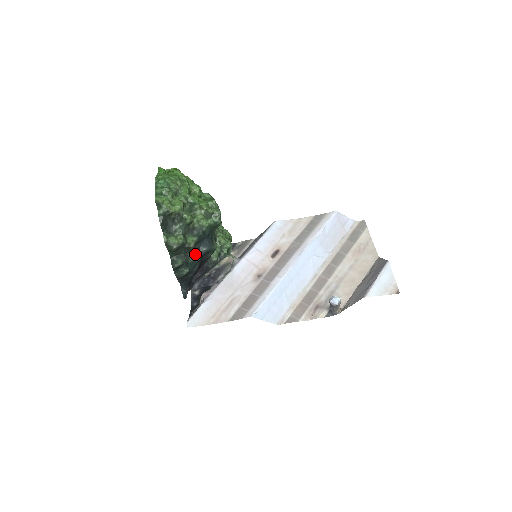
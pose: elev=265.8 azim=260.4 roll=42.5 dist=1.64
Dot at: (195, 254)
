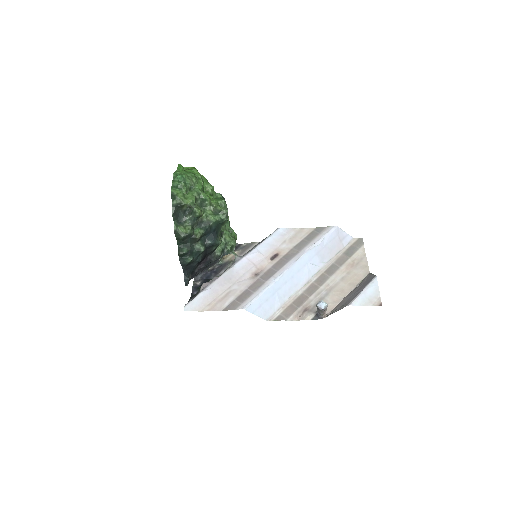
Dot at: (200, 245)
